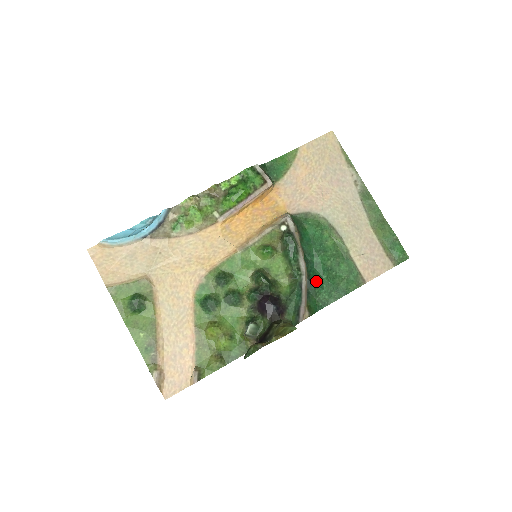
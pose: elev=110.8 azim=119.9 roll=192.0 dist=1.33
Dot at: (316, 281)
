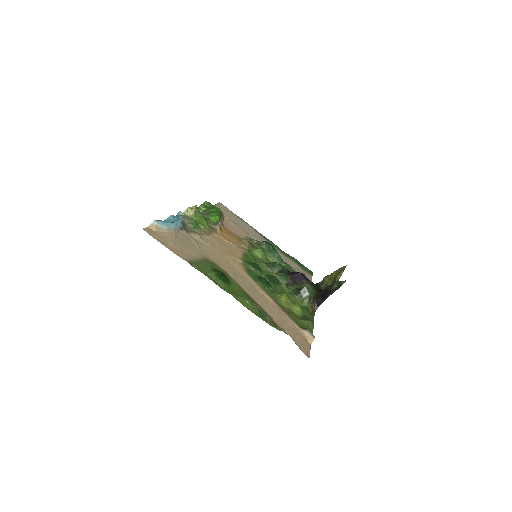
Dot at: occluded
